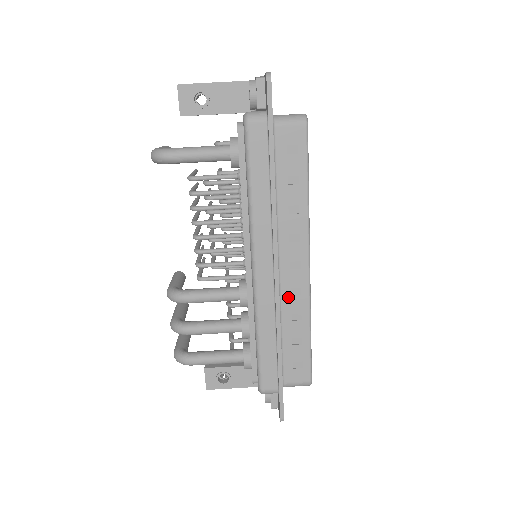
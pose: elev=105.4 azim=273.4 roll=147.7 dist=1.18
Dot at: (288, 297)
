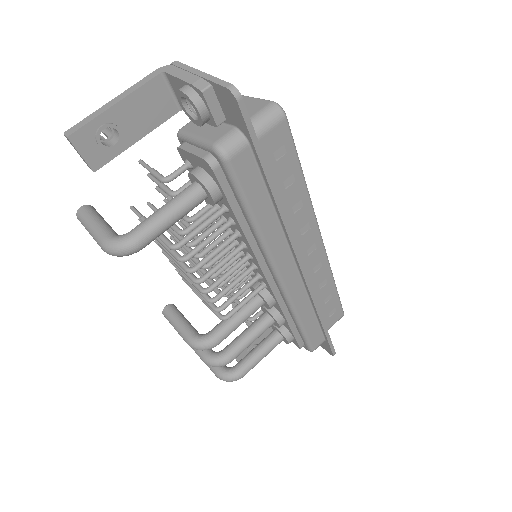
Dot at: (312, 276)
